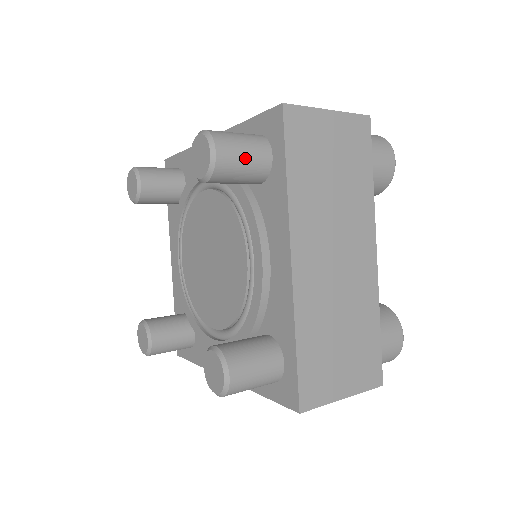
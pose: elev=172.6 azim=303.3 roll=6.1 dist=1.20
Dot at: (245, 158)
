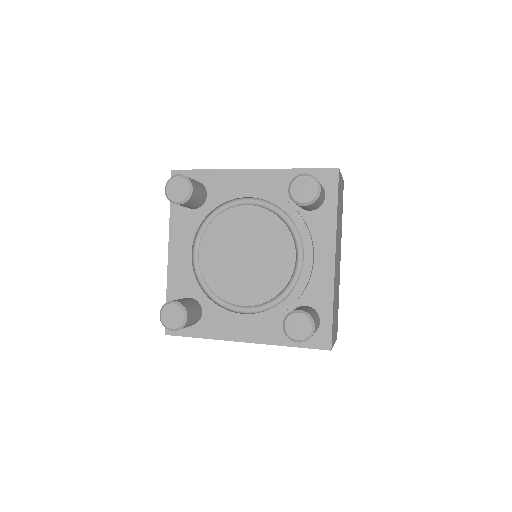
Dot at: (323, 195)
